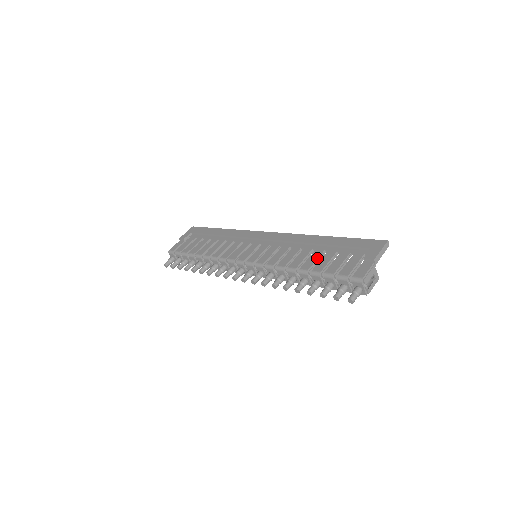
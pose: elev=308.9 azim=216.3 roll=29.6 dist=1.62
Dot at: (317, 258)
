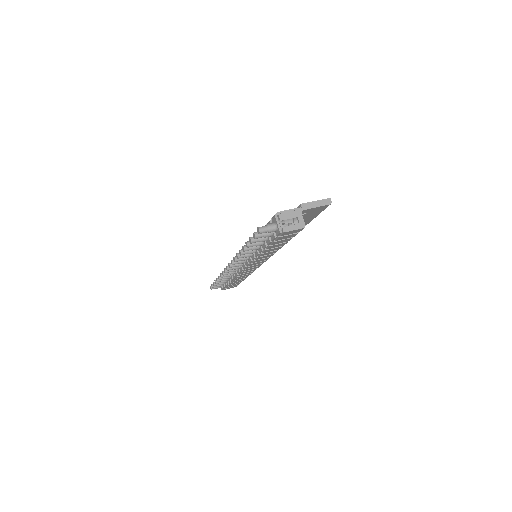
Dot at: occluded
